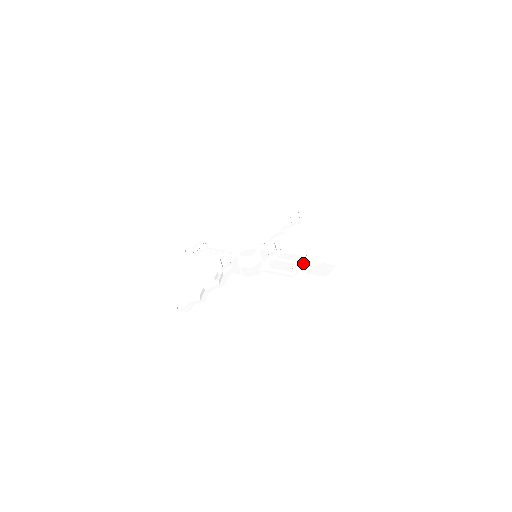
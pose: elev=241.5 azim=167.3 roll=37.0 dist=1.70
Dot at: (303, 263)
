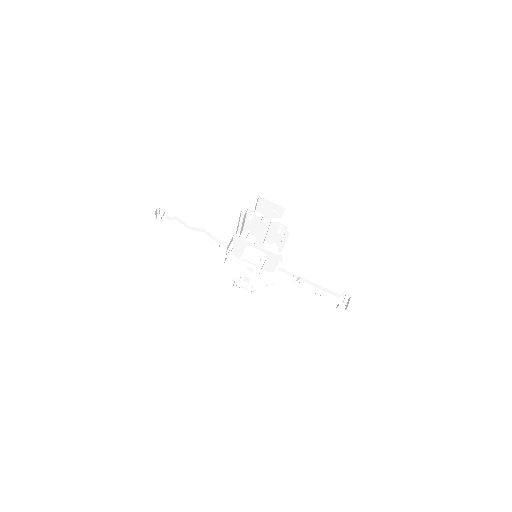
Dot at: occluded
